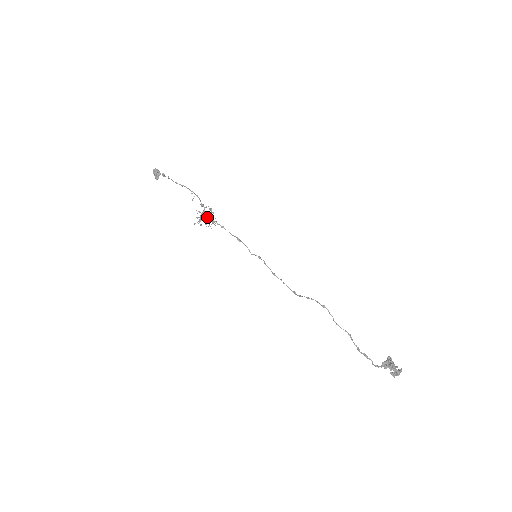
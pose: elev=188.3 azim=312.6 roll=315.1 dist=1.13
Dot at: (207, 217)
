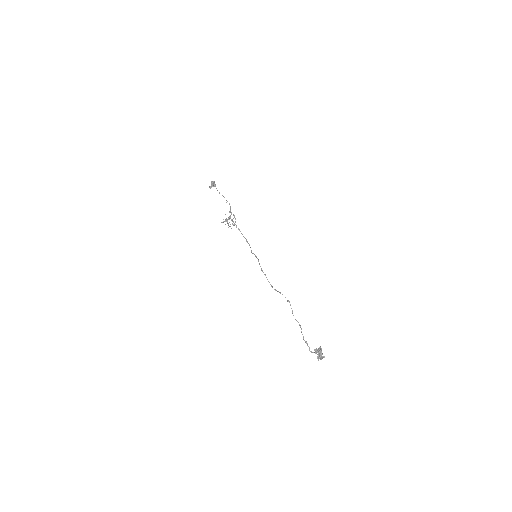
Dot at: occluded
